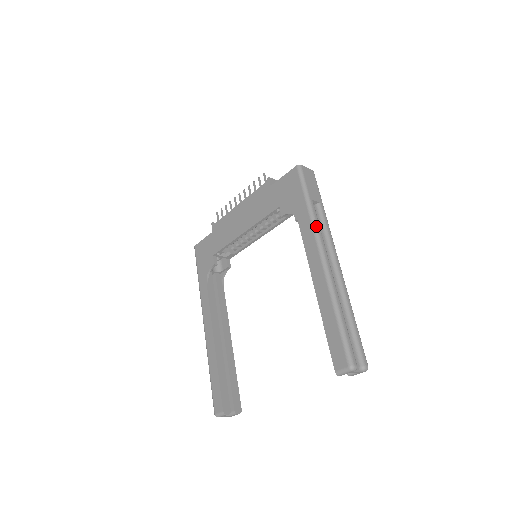
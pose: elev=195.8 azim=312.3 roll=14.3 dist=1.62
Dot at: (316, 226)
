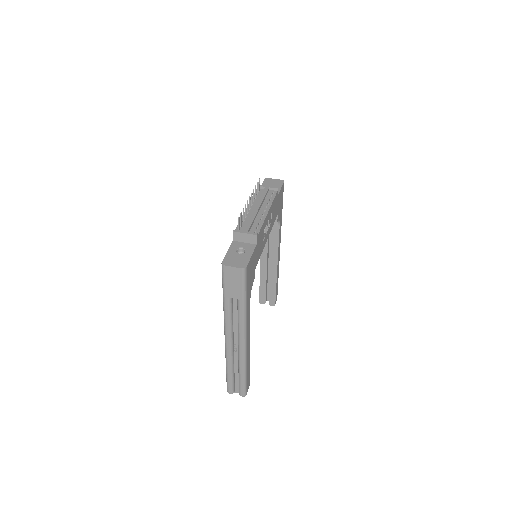
Dot at: (225, 318)
